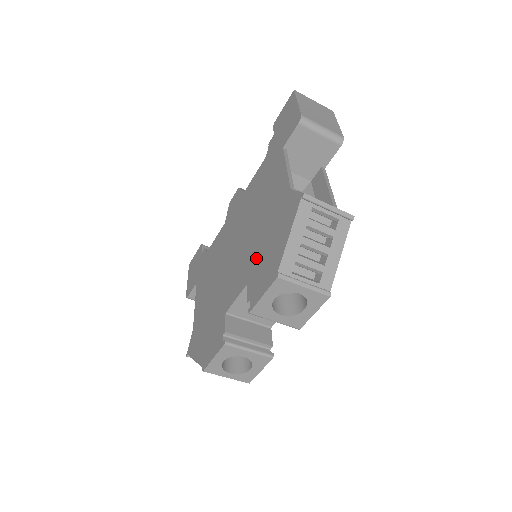
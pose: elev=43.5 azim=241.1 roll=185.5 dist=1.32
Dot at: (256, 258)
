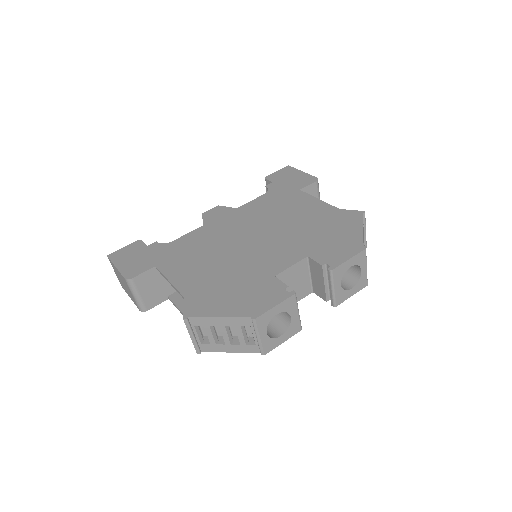
Dot at: (312, 241)
